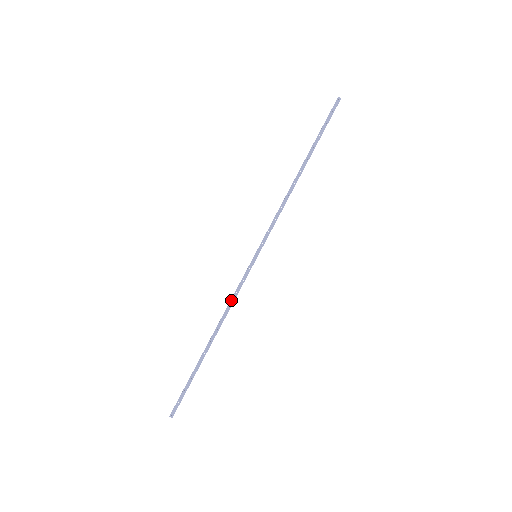
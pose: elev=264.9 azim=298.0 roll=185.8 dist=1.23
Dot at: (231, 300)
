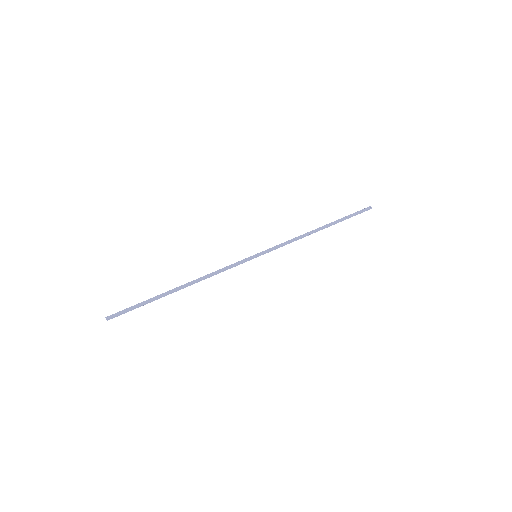
Dot at: (218, 270)
